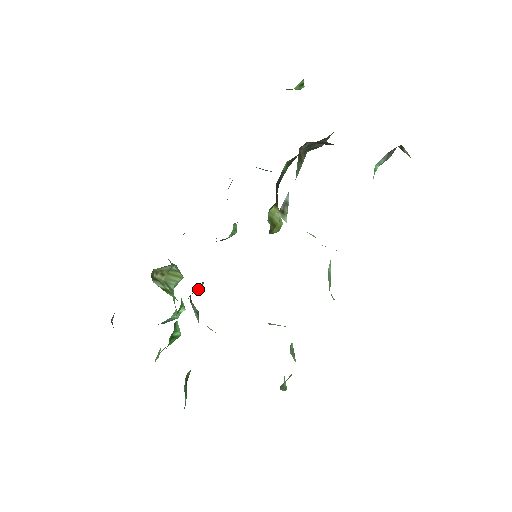
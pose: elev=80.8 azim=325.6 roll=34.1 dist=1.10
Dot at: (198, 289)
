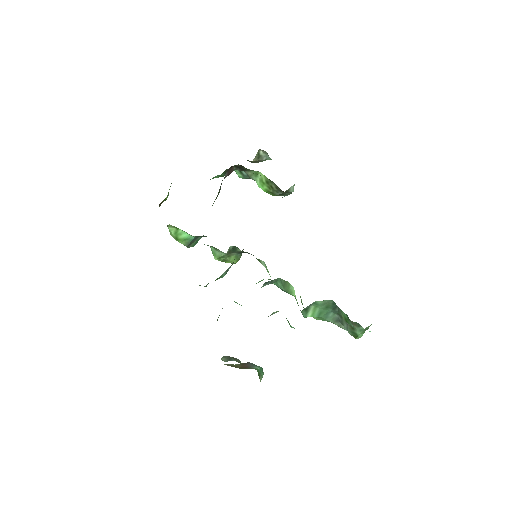
Dot at: occluded
